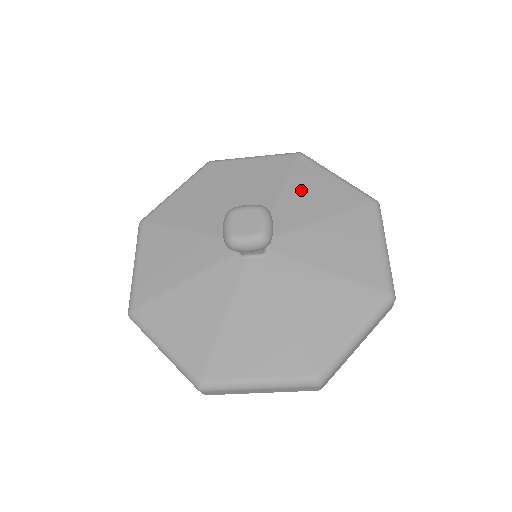
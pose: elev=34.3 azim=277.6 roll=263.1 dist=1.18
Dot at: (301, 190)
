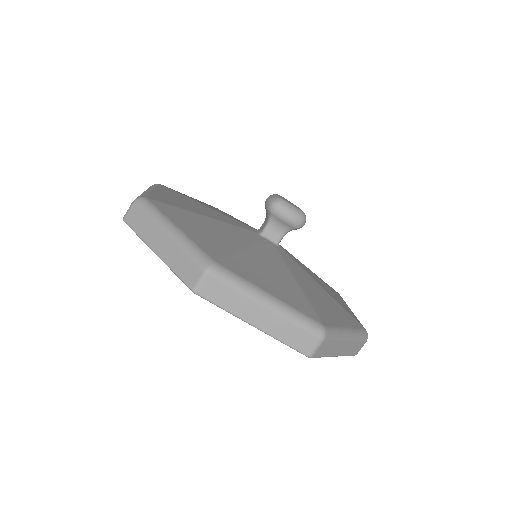
Dot at: occluded
